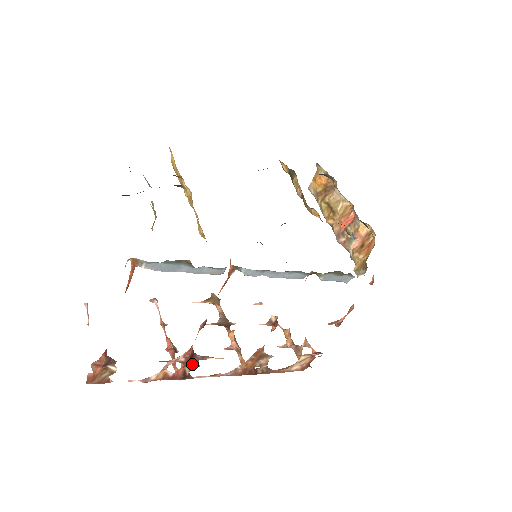
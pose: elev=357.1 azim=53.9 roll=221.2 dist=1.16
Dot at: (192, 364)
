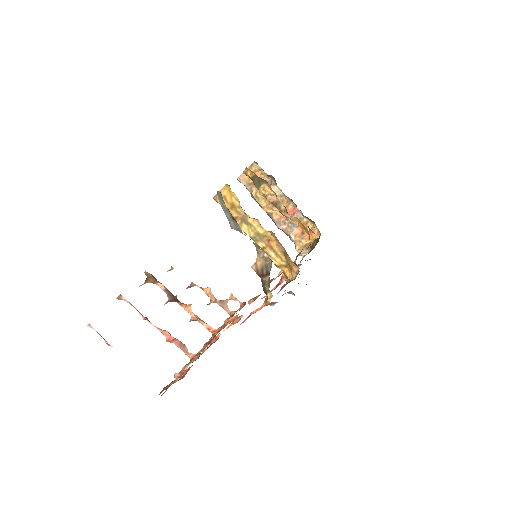
Dot at: occluded
